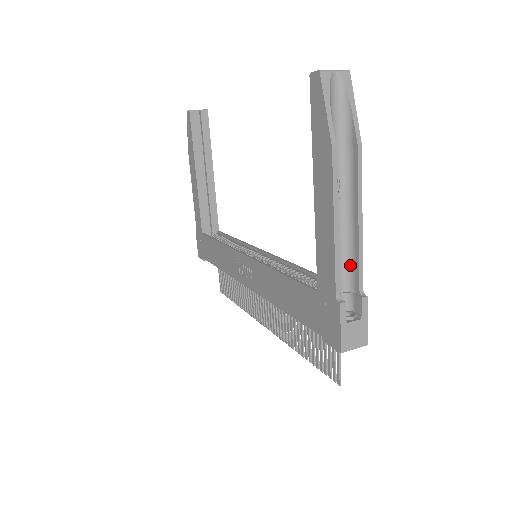
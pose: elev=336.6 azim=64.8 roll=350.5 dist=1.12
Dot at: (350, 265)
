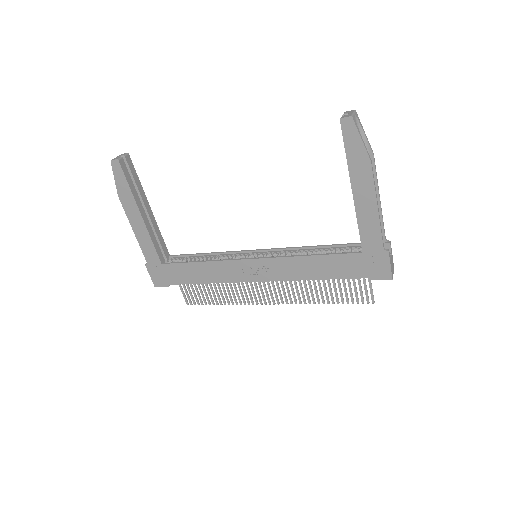
Dot at: occluded
